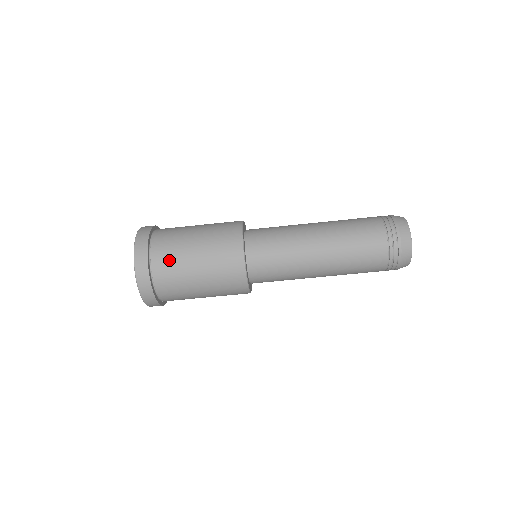
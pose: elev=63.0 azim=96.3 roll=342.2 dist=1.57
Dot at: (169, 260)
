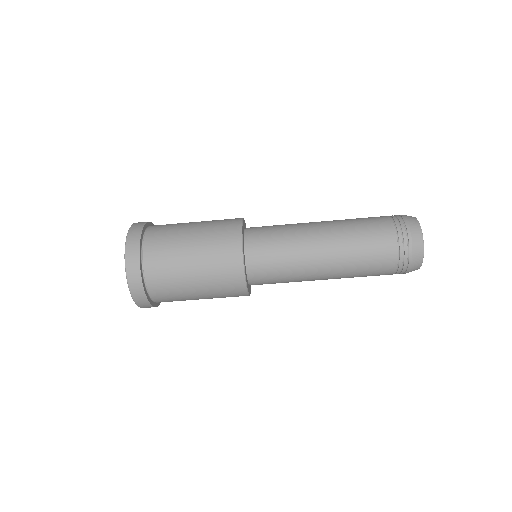
Dot at: (162, 250)
